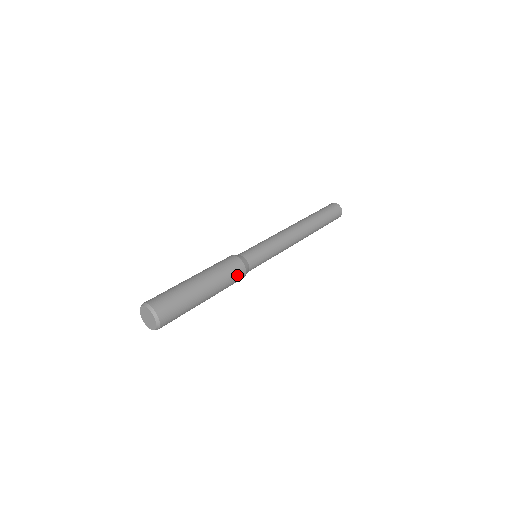
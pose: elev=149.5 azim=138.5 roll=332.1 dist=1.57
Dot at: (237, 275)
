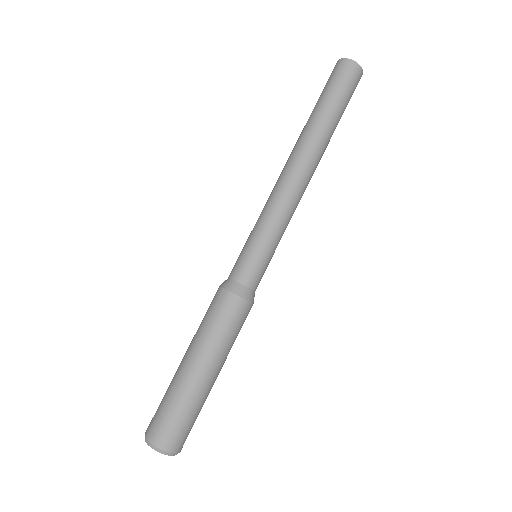
Dot at: occluded
